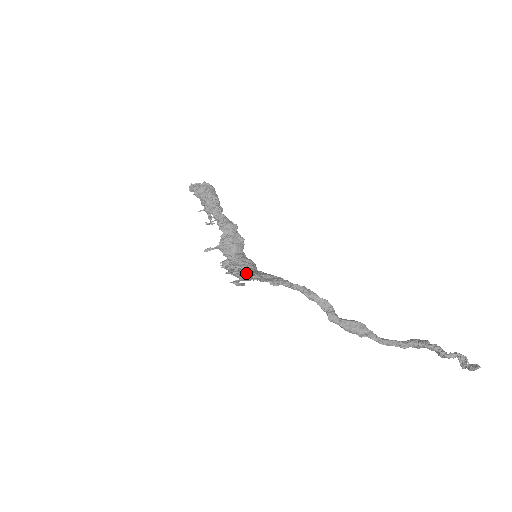
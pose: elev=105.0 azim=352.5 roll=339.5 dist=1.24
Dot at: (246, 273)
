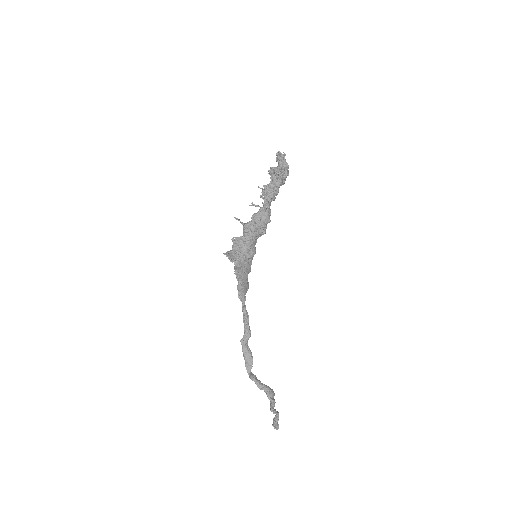
Dot at: (240, 260)
